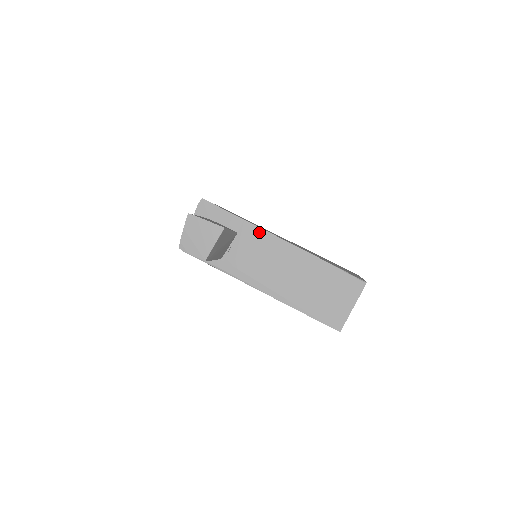
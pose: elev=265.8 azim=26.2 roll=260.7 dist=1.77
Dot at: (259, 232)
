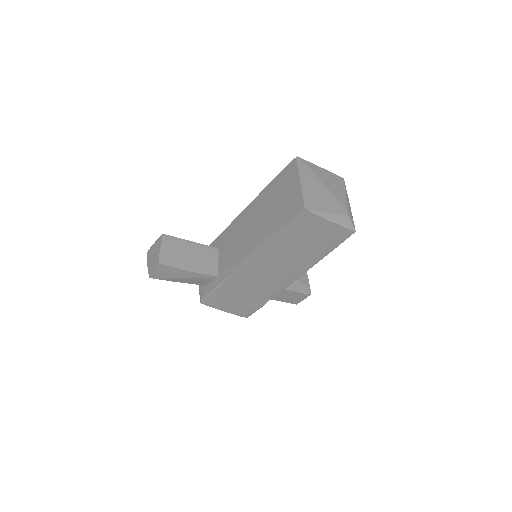
Dot at: (227, 231)
